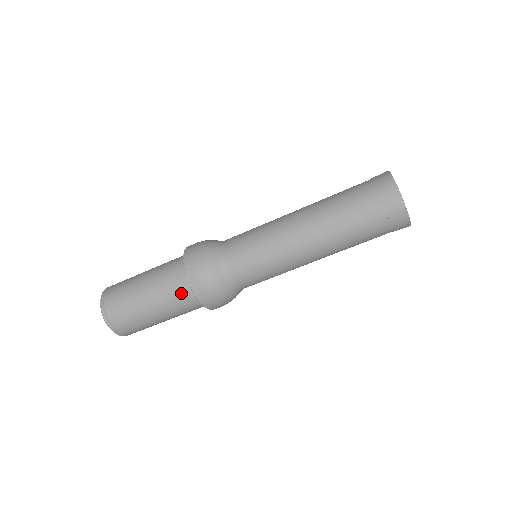
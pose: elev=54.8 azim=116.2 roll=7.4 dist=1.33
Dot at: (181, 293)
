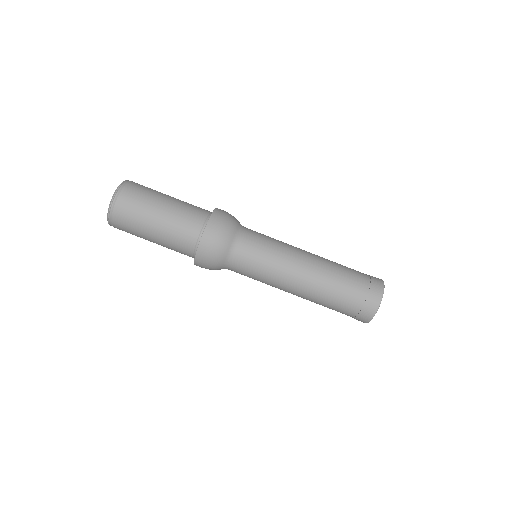
Dot at: (185, 246)
